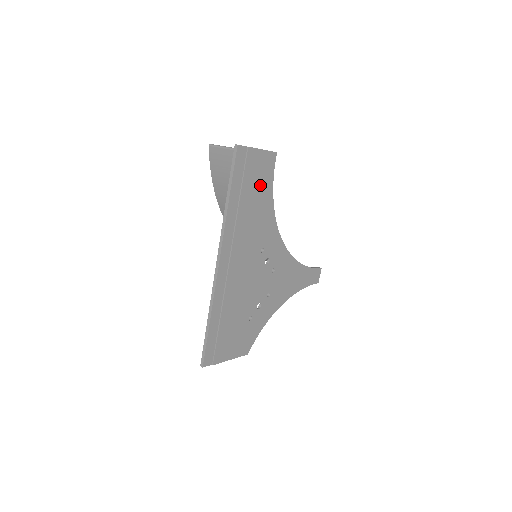
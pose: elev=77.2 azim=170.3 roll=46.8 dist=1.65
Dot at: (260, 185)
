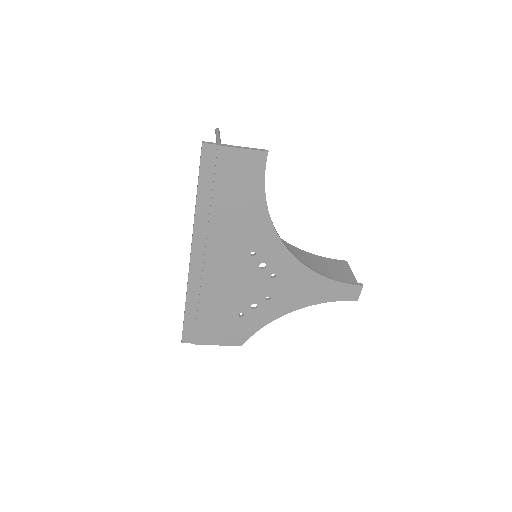
Dot at: (243, 187)
